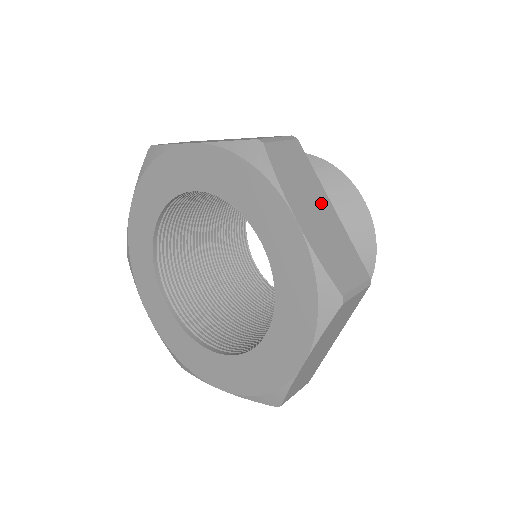
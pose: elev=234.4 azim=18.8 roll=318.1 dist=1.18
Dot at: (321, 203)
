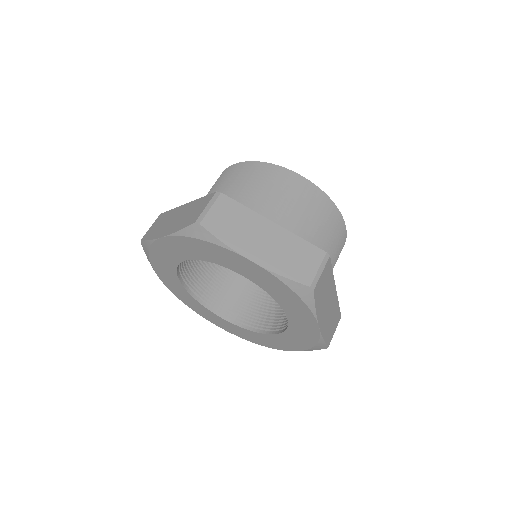
Dot at: (331, 295)
